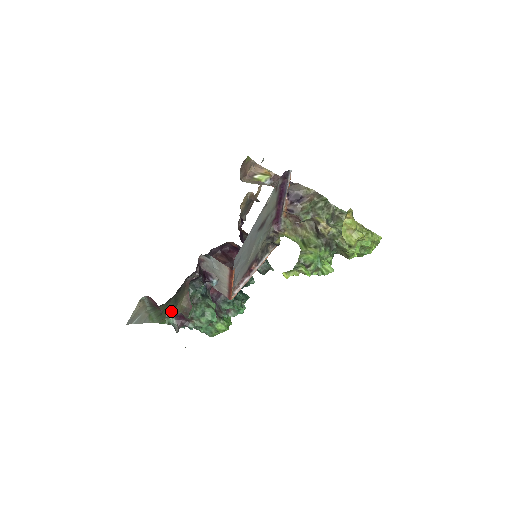
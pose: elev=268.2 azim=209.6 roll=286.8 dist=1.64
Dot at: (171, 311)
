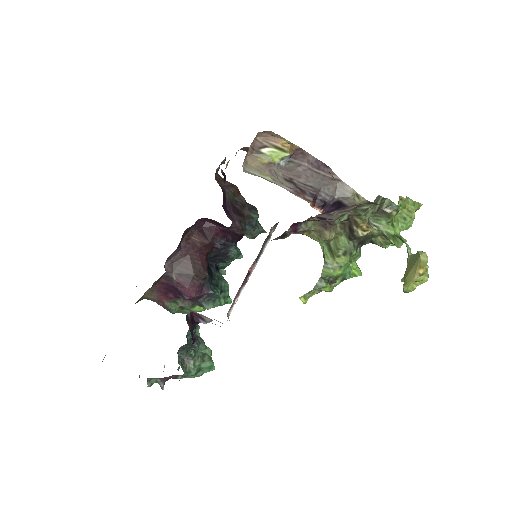
Dot at: occluded
